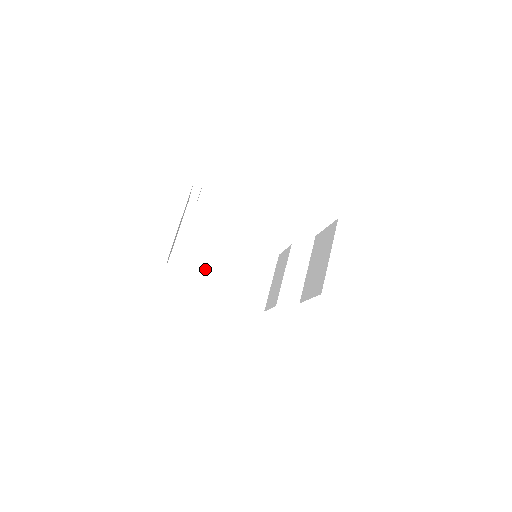
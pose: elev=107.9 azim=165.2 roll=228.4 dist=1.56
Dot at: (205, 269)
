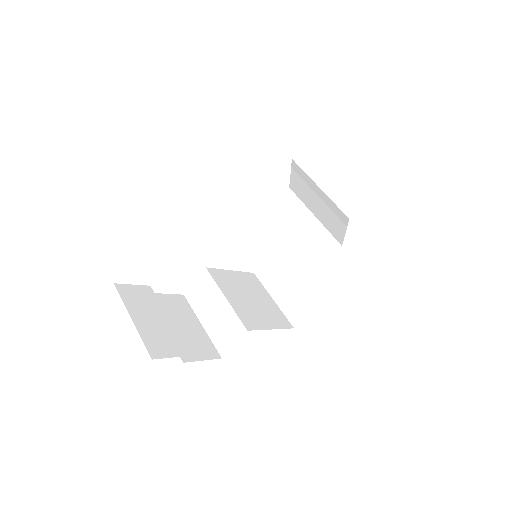
Dot at: (281, 303)
